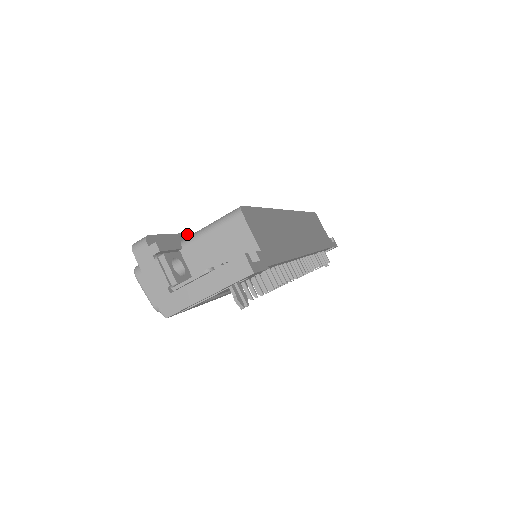
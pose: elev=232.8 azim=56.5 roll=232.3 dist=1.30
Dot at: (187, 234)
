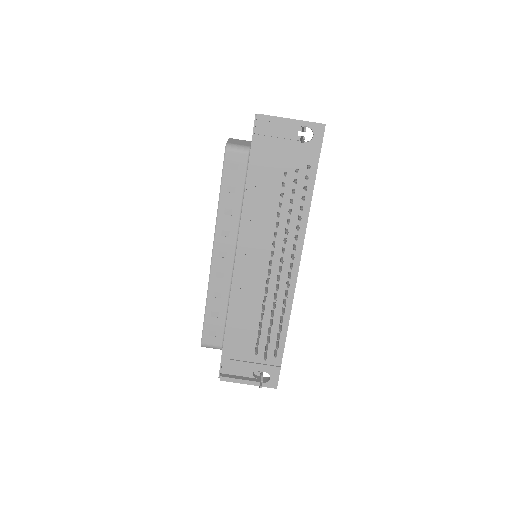
Dot at: occluded
